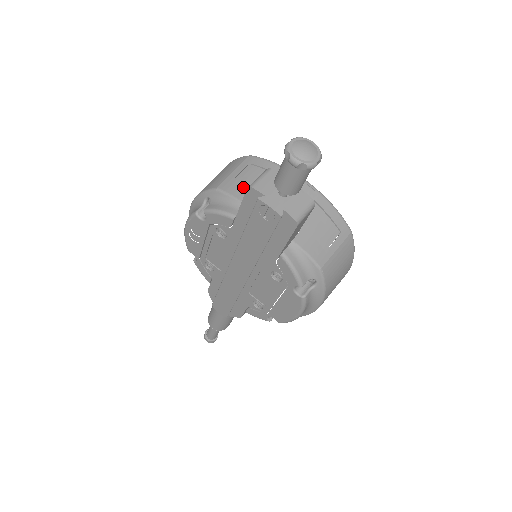
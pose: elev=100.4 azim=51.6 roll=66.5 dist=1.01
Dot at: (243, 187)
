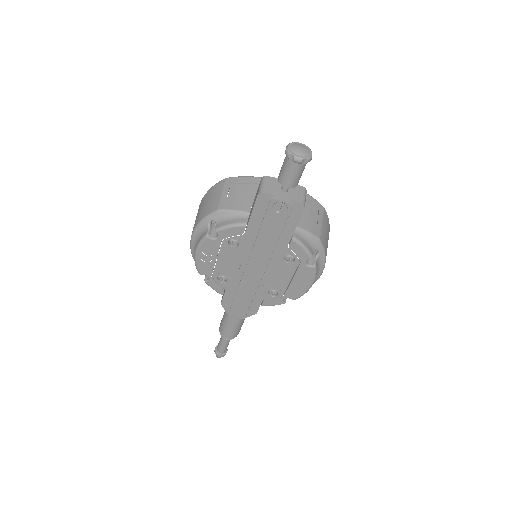
Dot at: (239, 201)
